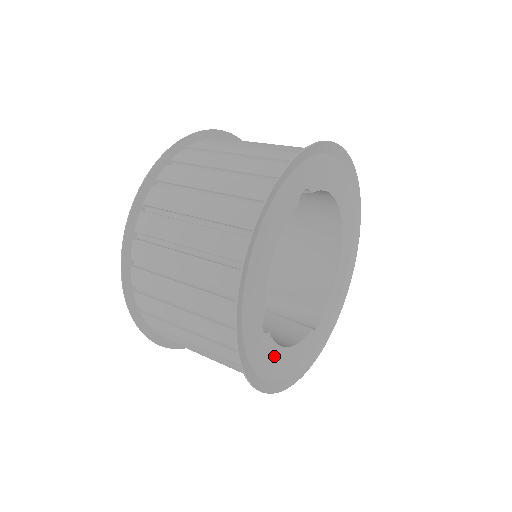
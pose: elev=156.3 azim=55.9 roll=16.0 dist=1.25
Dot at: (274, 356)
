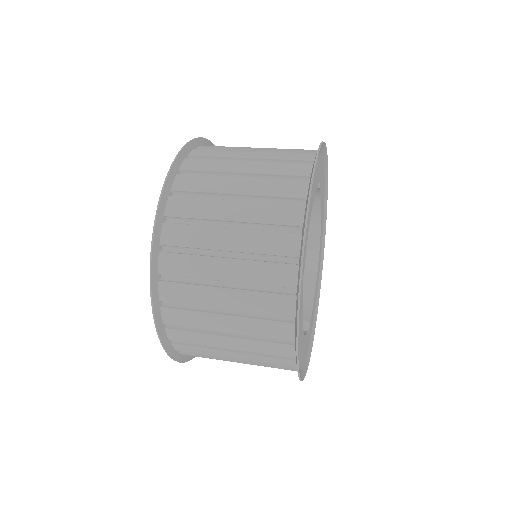
Dot at: (300, 327)
